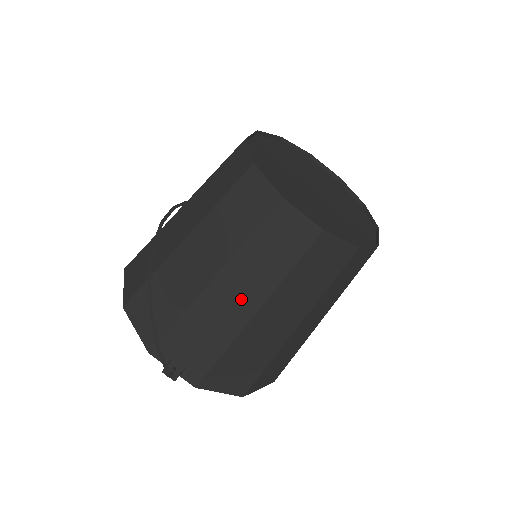
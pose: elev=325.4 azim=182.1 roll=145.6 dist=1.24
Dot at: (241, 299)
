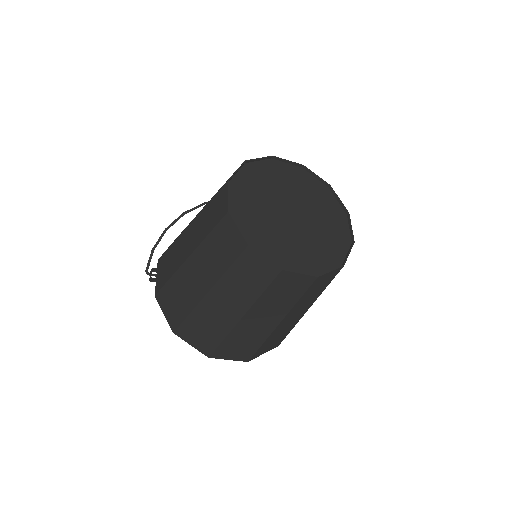
Dot at: (189, 244)
